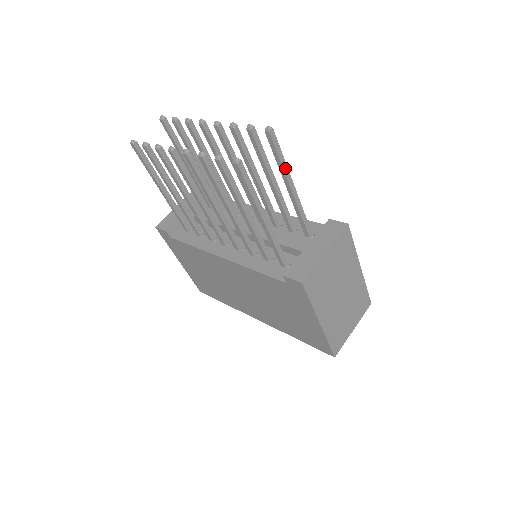
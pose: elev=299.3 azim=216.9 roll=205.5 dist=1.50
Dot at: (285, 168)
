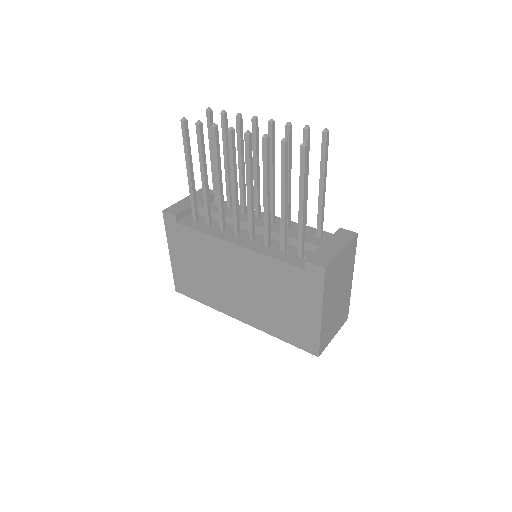
Dot at: (325, 169)
